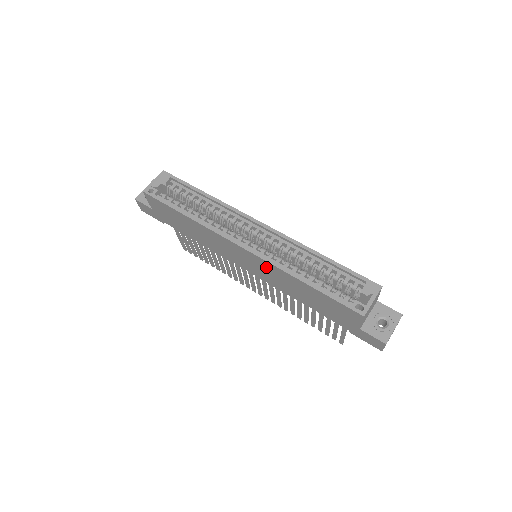
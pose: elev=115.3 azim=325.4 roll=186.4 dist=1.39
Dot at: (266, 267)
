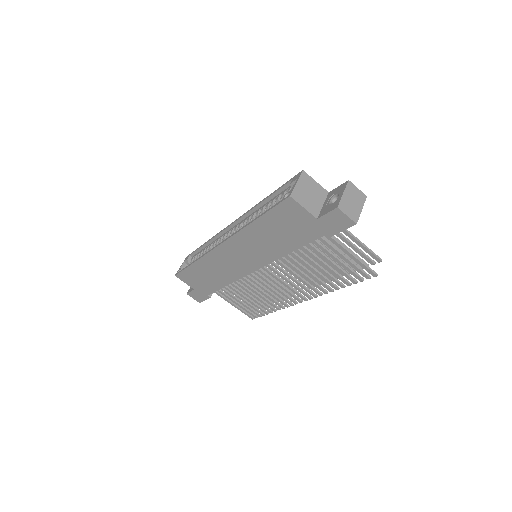
Dot at: (242, 244)
